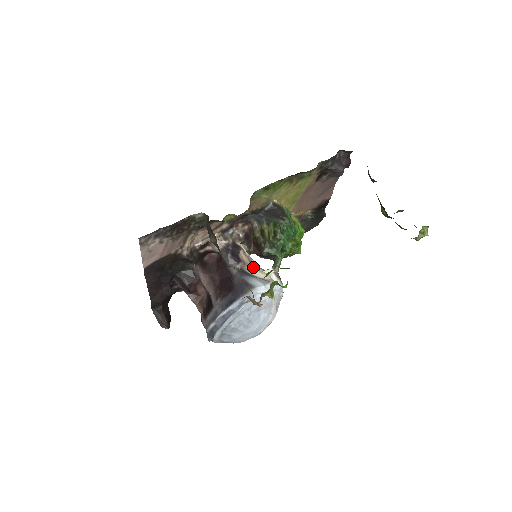
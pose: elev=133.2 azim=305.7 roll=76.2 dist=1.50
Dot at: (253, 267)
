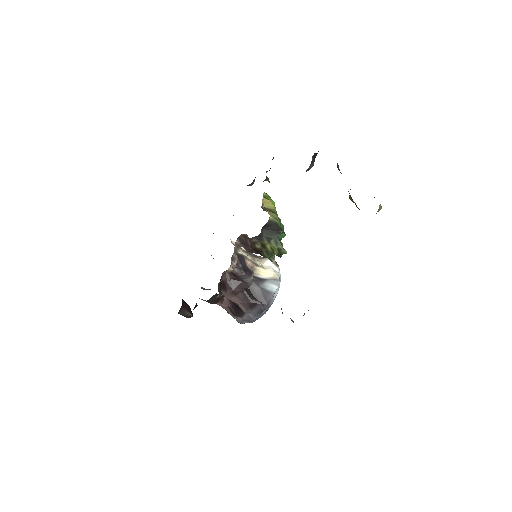
Dot at: (258, 267)
